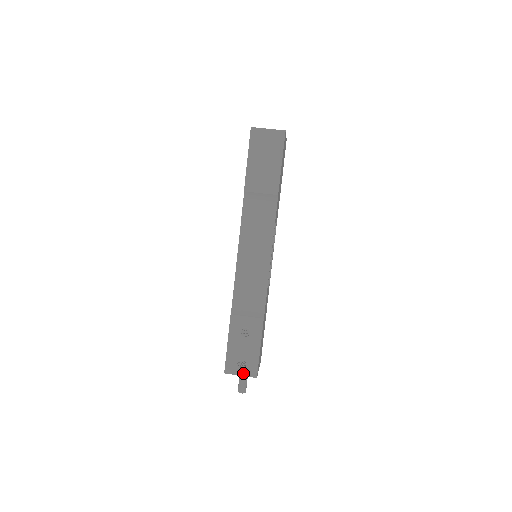
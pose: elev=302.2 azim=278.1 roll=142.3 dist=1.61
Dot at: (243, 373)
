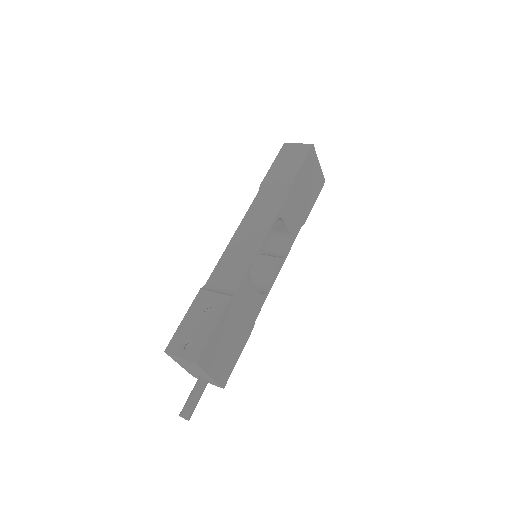
Dot at: (184, 355)
